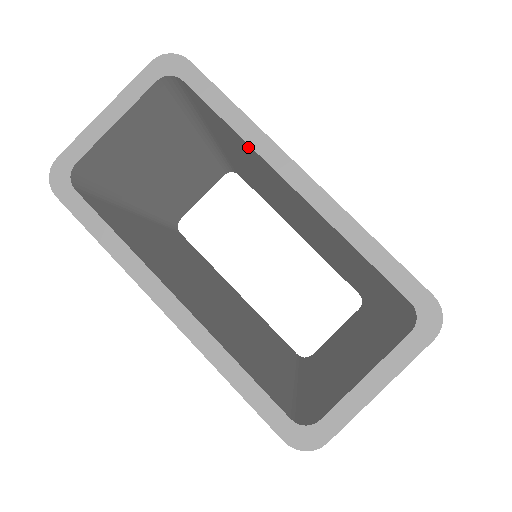
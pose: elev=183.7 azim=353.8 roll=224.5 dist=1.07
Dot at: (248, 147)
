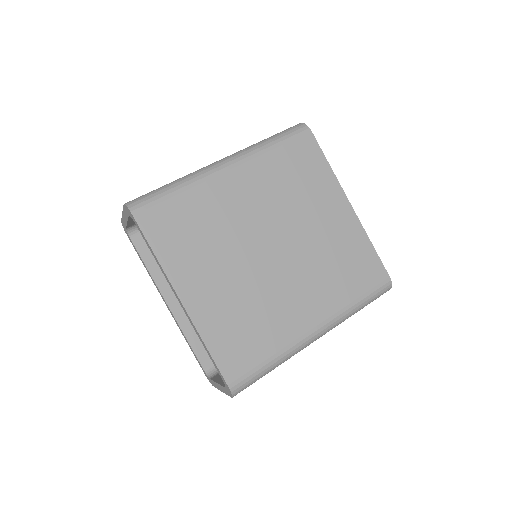
Dot at: occluded
